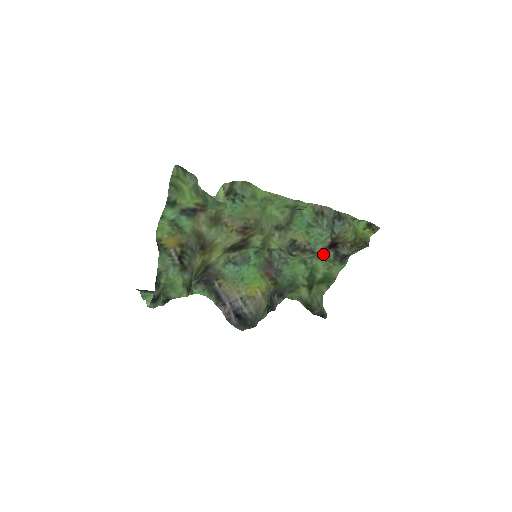
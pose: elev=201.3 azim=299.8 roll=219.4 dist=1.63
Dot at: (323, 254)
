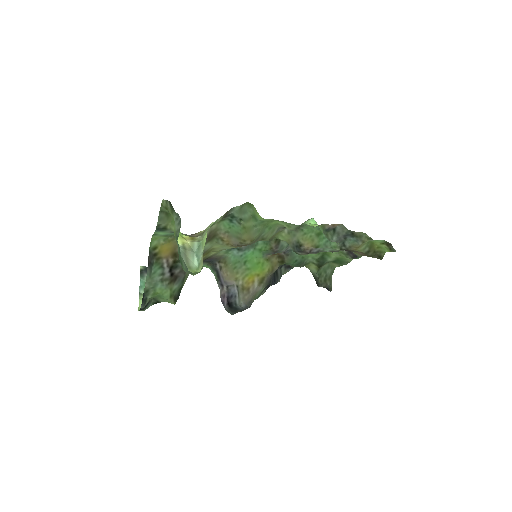
Dot at: occluded
